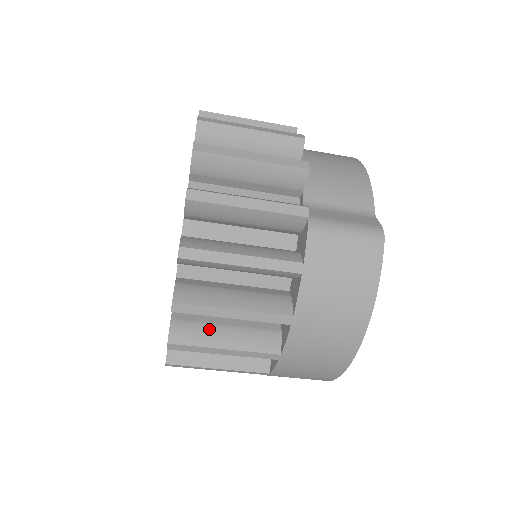
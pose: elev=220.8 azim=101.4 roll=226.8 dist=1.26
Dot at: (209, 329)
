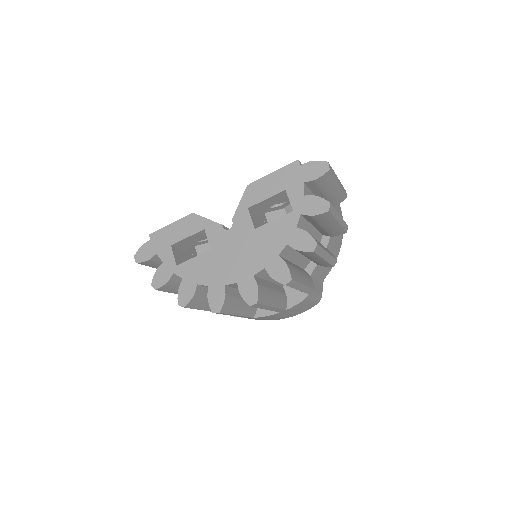
Dot at: (207, 300)
